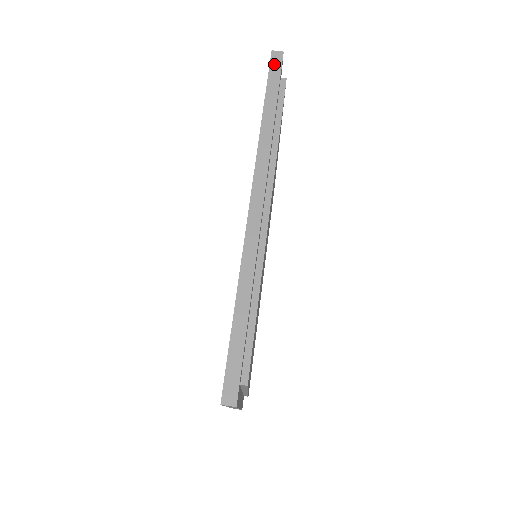
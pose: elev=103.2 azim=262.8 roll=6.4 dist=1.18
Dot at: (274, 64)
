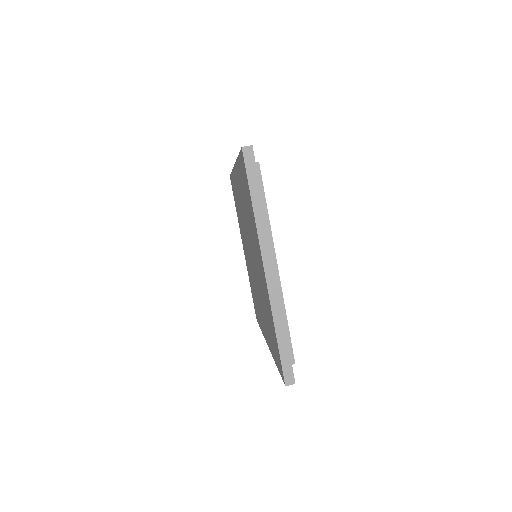
Dot at: occluded
